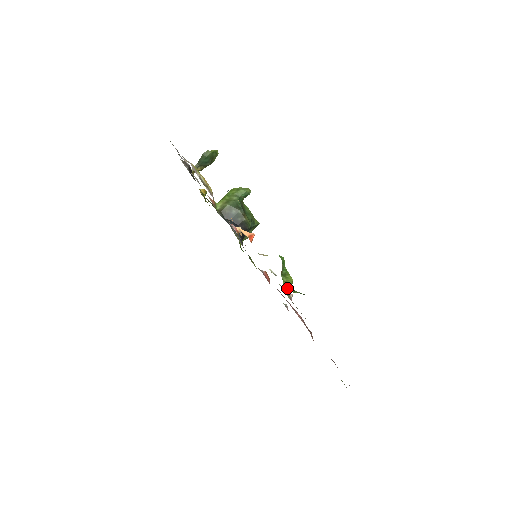
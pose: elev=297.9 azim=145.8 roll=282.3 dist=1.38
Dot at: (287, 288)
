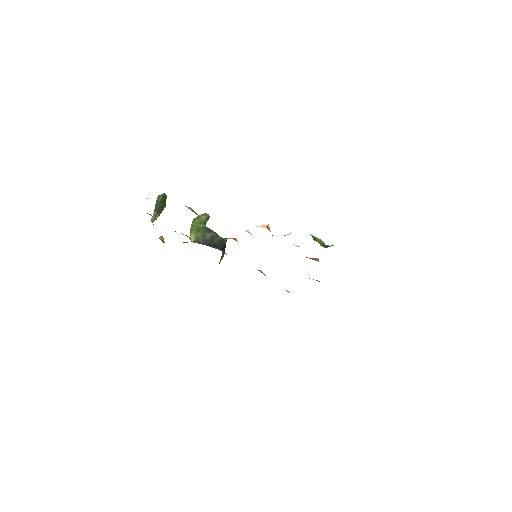
Dot at: (324, 247)
